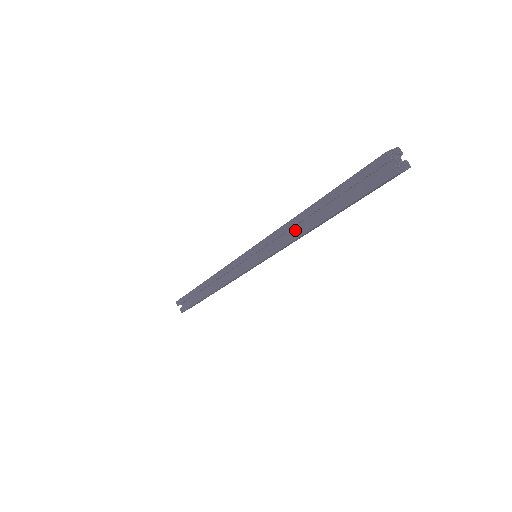
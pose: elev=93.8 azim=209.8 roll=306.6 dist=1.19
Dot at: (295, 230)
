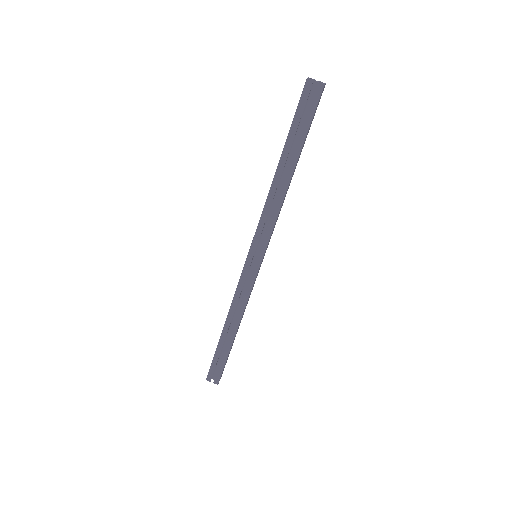
Dot at: (276, 200)
